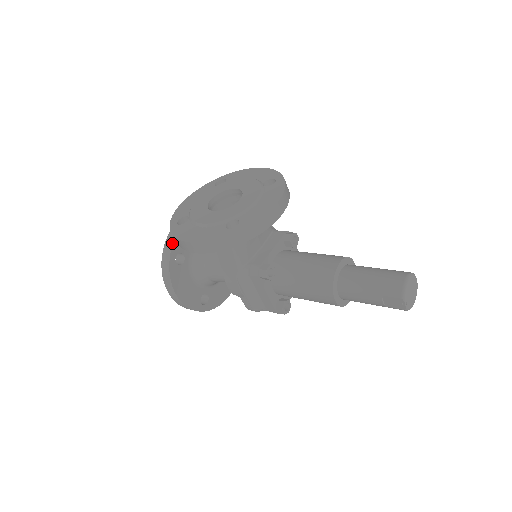
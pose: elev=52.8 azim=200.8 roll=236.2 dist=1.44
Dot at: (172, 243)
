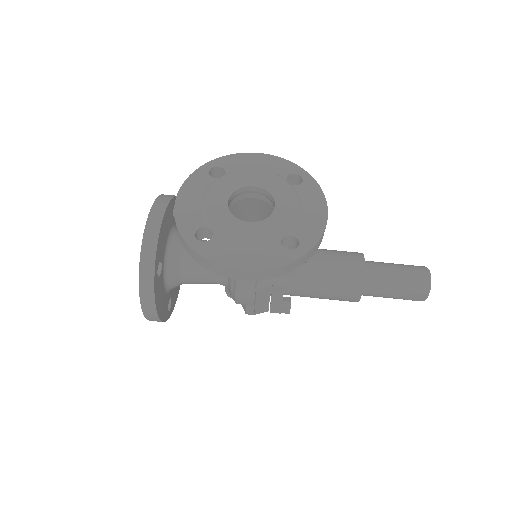
Dot at: (155, 253)
